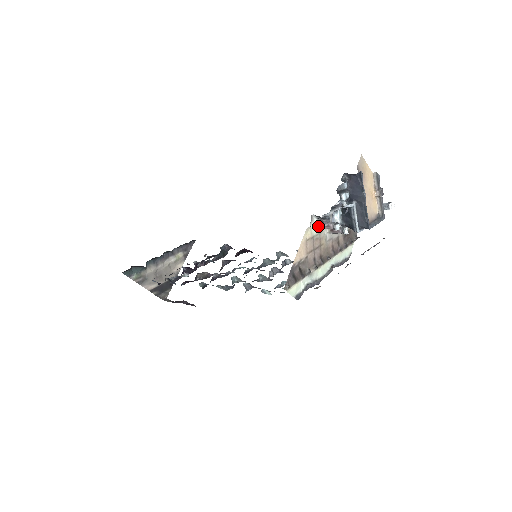
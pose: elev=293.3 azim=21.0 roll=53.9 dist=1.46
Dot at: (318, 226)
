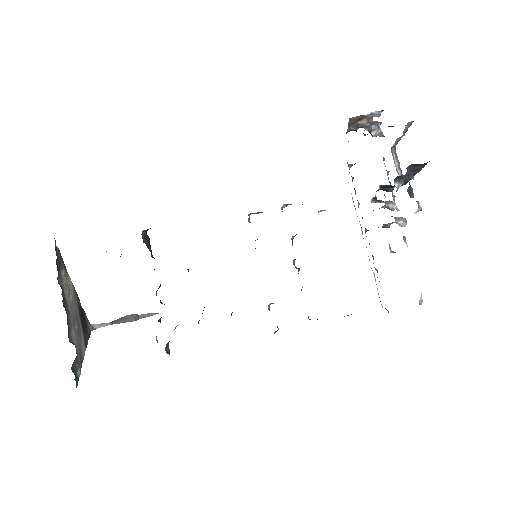
Dot at: occluded
